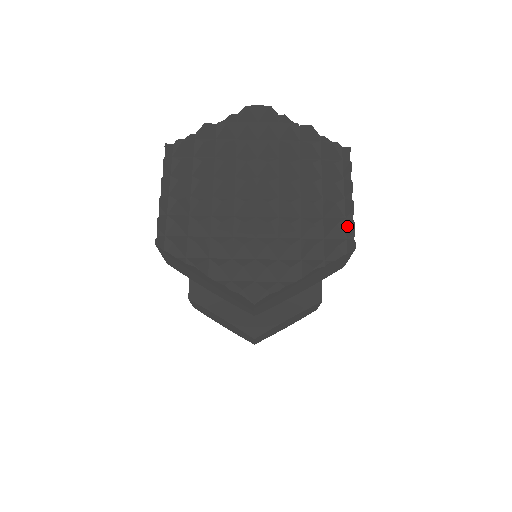
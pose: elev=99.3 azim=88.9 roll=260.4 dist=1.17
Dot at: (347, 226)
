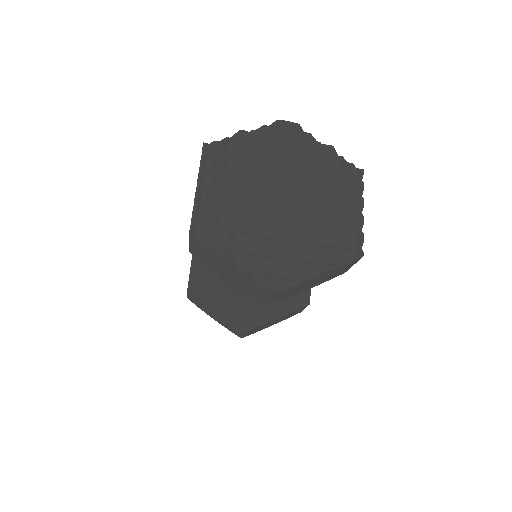
Dot at: (357, 237)
